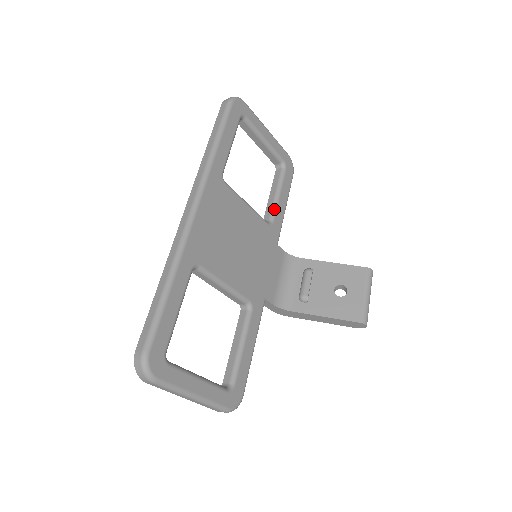
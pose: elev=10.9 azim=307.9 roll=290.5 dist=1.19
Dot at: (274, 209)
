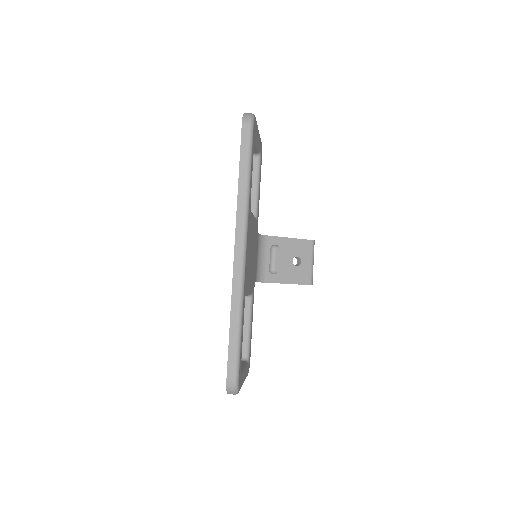
Dot at: (257, 203)
